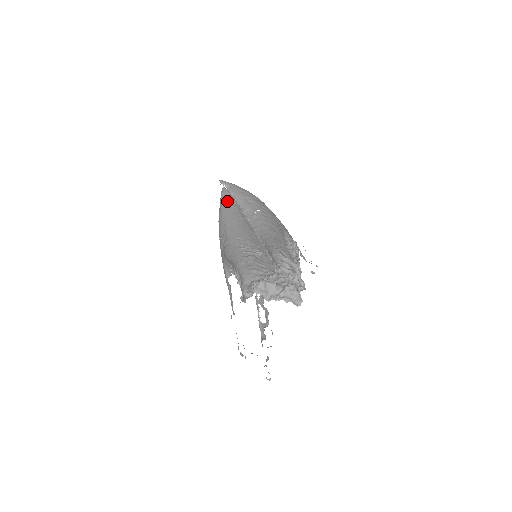
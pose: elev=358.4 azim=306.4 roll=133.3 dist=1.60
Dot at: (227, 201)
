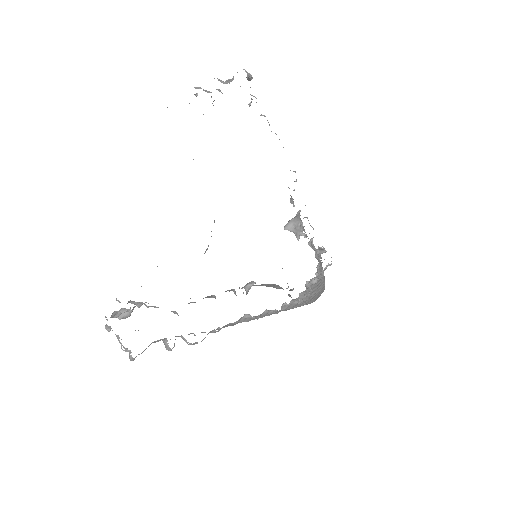
Dot at: occluded
